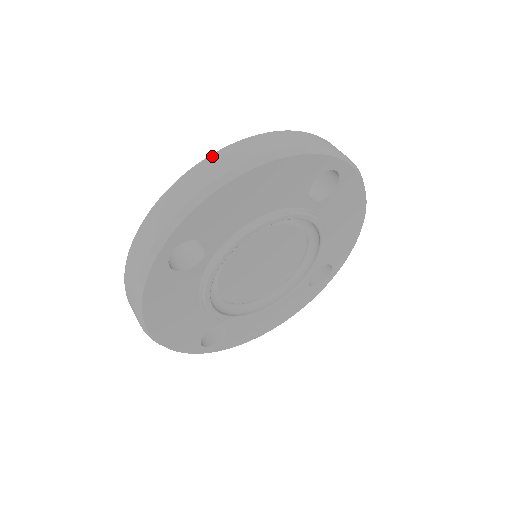
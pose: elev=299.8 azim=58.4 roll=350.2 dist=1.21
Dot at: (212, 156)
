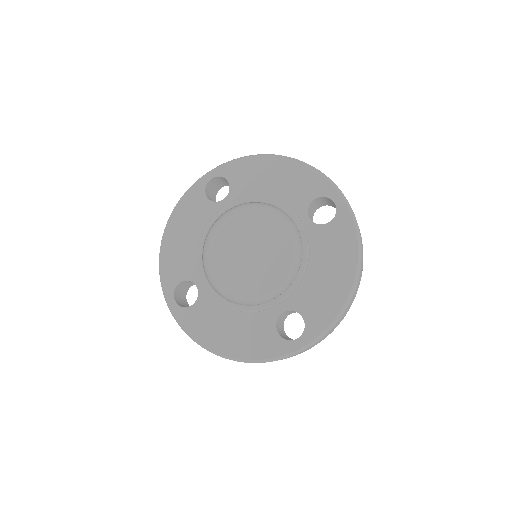
Dot at: occluded
